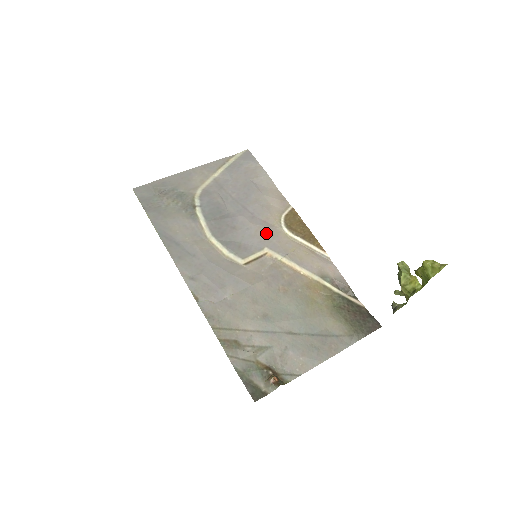
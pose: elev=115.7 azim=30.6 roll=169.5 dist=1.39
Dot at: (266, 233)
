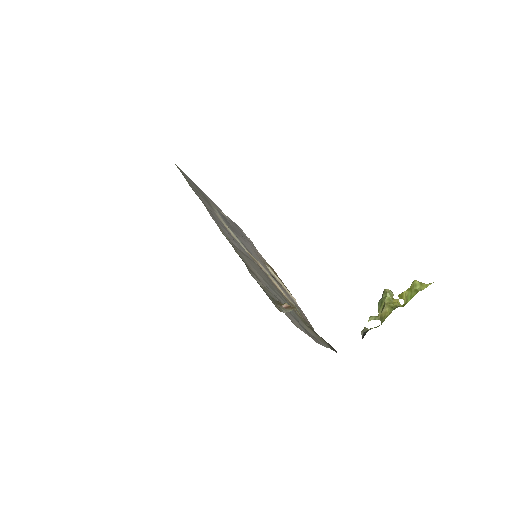
Dot at: (258, 257)
